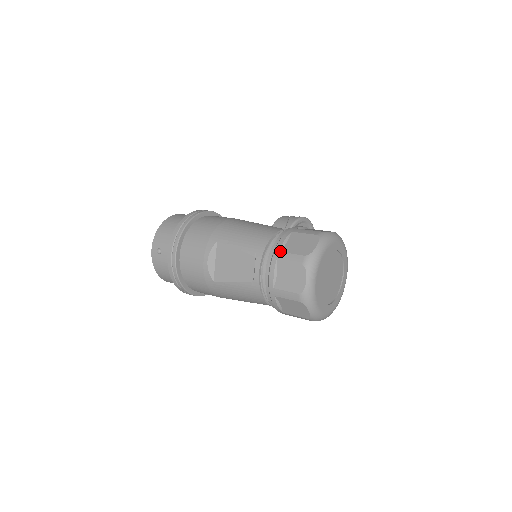
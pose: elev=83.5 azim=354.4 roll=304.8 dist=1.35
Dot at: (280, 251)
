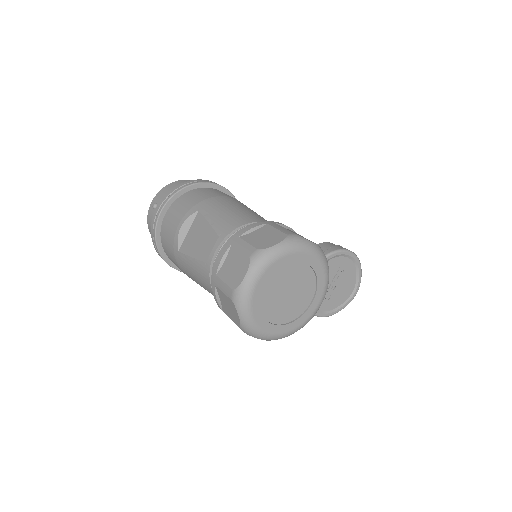
Dot at: (240, 237)
